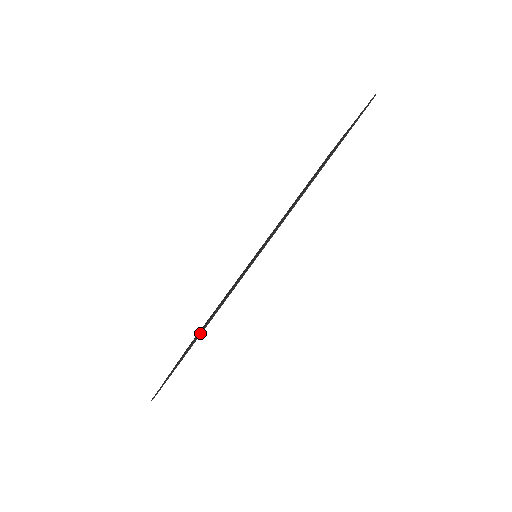
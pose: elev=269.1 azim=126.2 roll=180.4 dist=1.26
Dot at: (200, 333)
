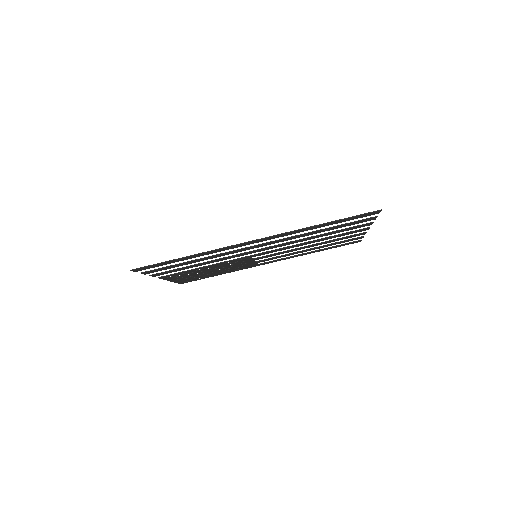
Dot at: (184, 257)
